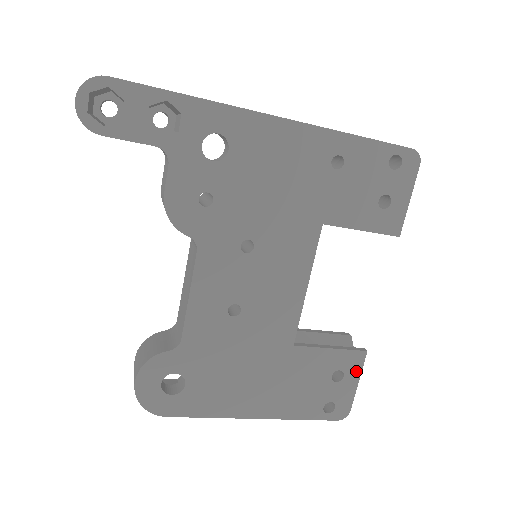
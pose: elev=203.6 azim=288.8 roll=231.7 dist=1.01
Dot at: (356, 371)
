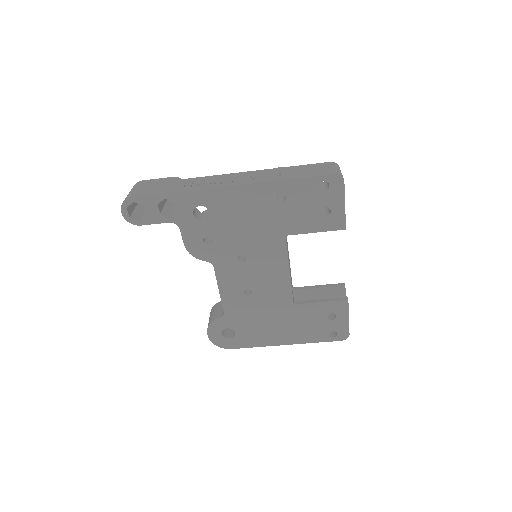
Dot at: (344, 312)
